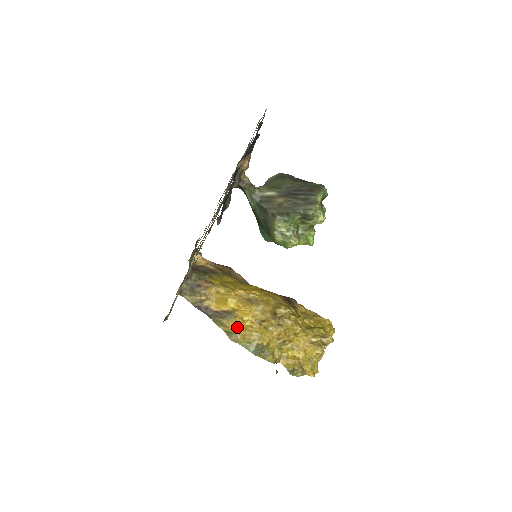
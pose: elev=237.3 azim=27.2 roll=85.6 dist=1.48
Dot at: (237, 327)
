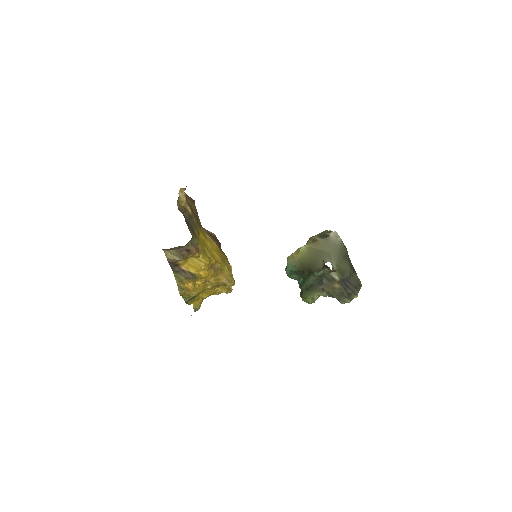
Dot at: (191, 286)
